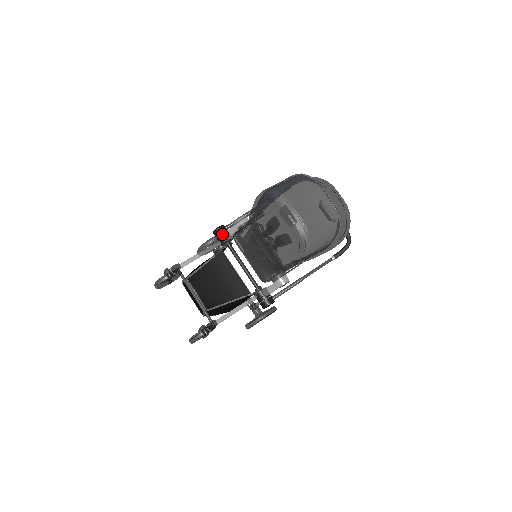
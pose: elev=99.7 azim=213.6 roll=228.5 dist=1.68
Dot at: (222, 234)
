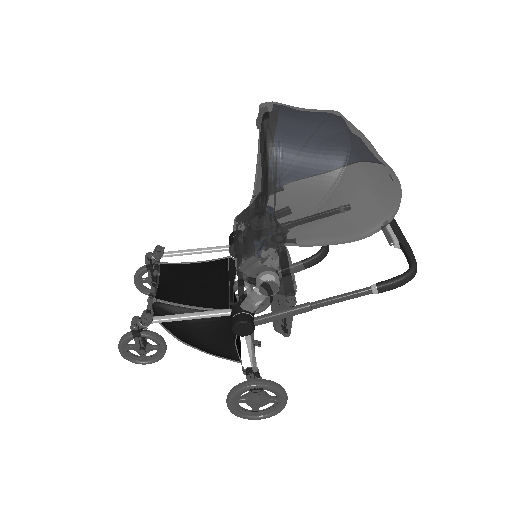
Dot at: occluded
